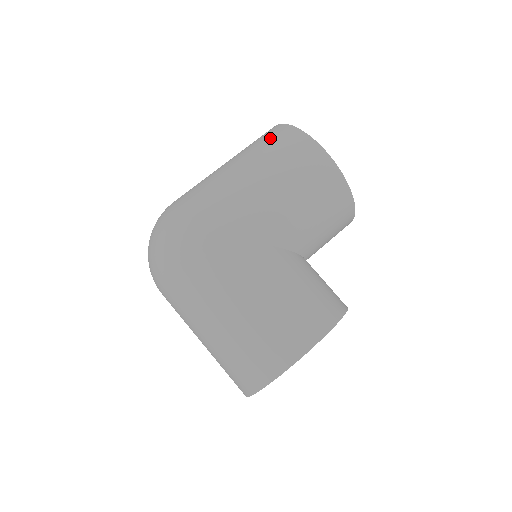
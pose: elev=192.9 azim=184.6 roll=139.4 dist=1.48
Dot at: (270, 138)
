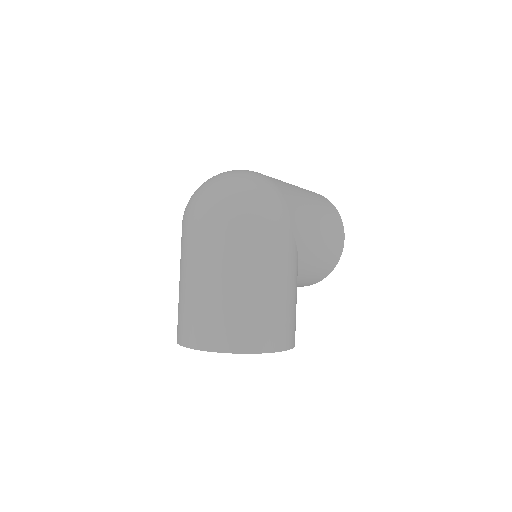
Dot at: (324, 200)
